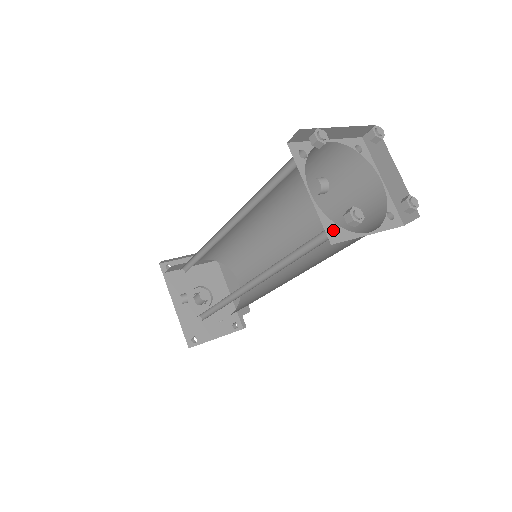
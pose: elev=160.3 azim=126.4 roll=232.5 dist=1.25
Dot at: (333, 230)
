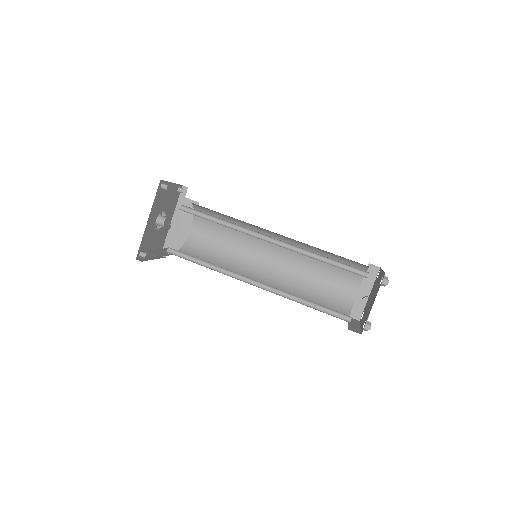
Dot at: (347, 317)
